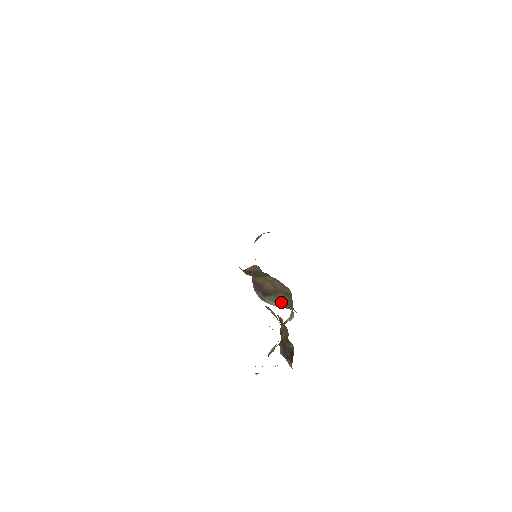
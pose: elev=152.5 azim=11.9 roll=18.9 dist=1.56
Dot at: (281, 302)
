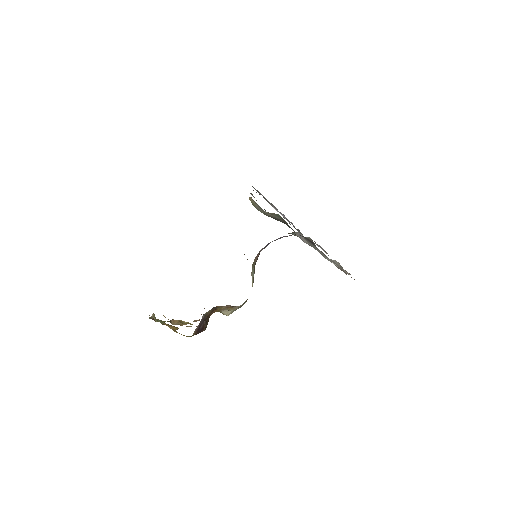
Dot at: occluded
